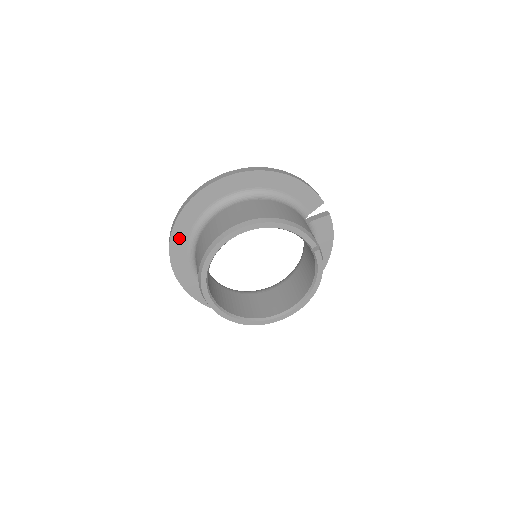
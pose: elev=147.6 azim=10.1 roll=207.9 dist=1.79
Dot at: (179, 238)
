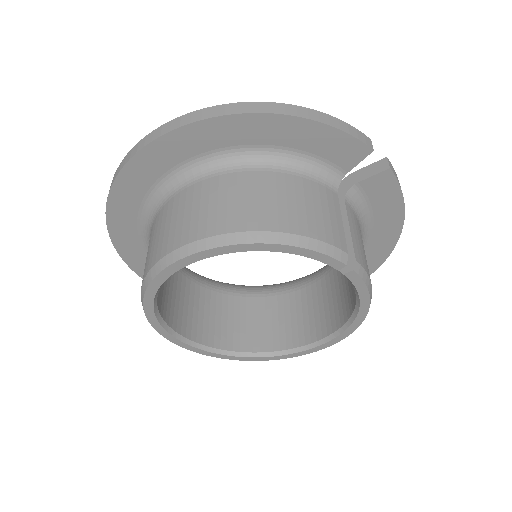
Dot at: (125, 239)
